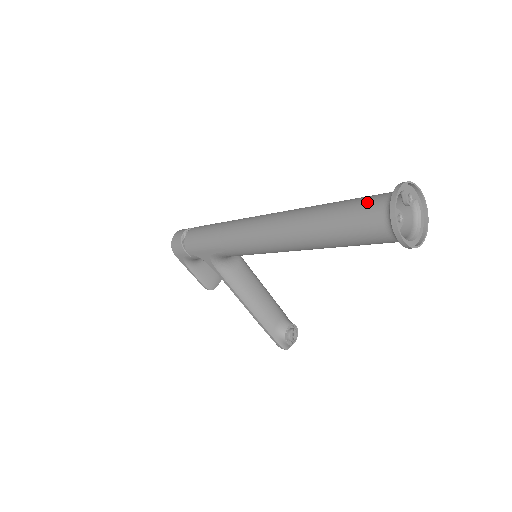
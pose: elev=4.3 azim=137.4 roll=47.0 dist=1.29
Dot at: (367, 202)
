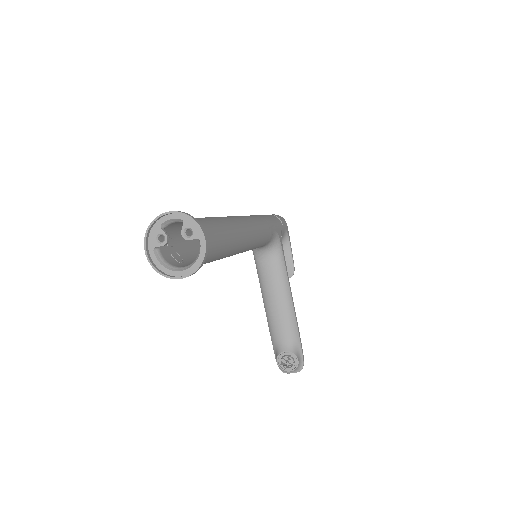
Dot at: occluded
